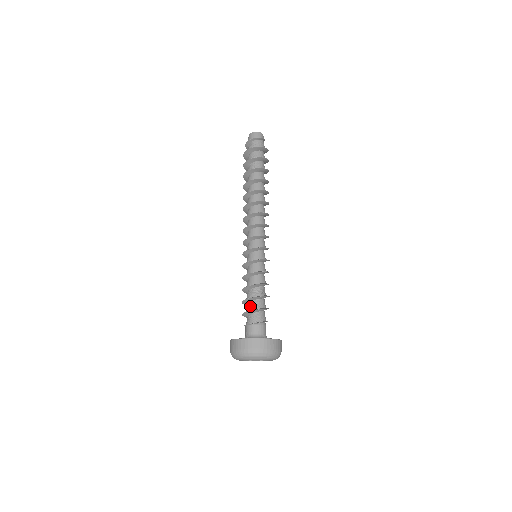
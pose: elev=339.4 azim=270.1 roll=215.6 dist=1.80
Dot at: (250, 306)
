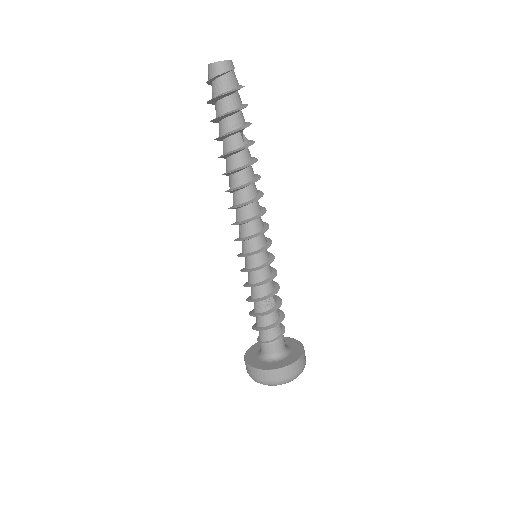
Dot at: (256, 321)
